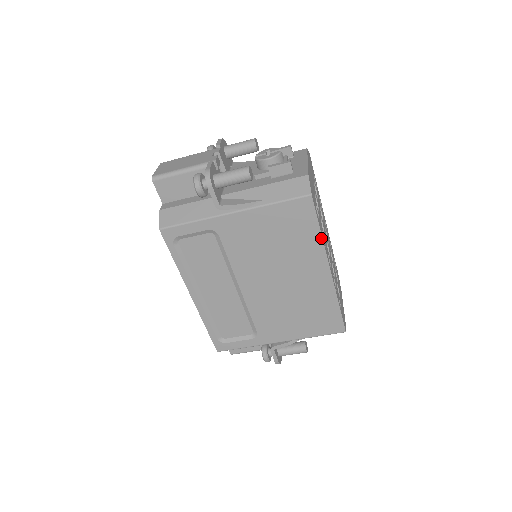
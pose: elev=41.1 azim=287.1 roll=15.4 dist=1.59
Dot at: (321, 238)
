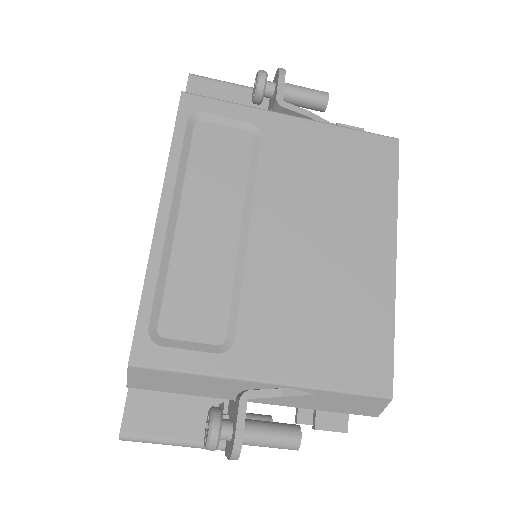
Dot at: (396, 200)
